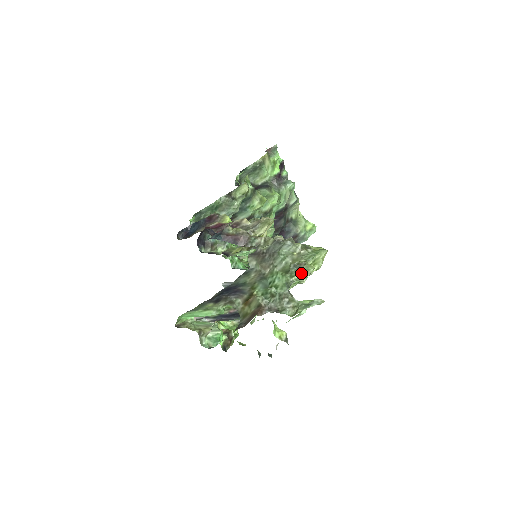
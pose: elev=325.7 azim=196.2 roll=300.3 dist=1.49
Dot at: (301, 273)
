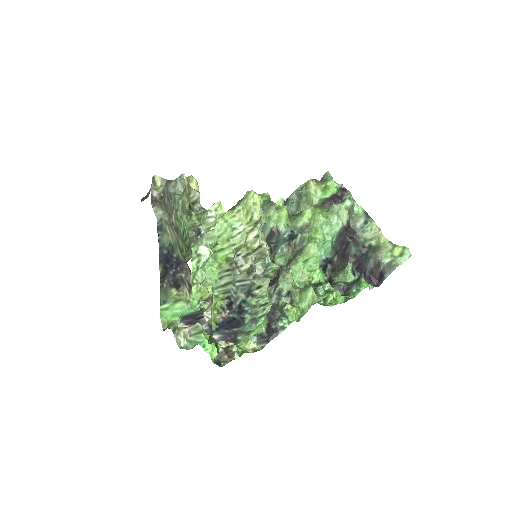
Dot at: (206, 212)
